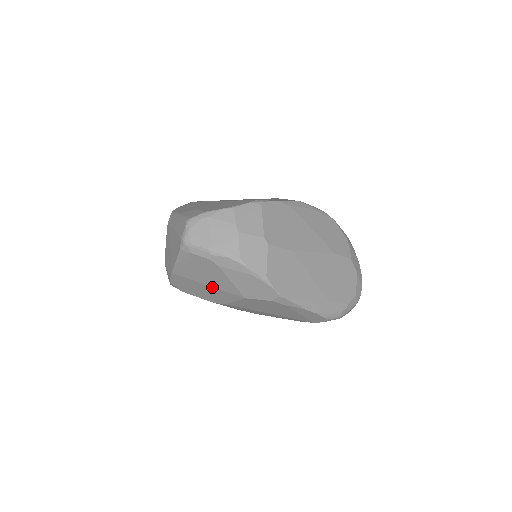
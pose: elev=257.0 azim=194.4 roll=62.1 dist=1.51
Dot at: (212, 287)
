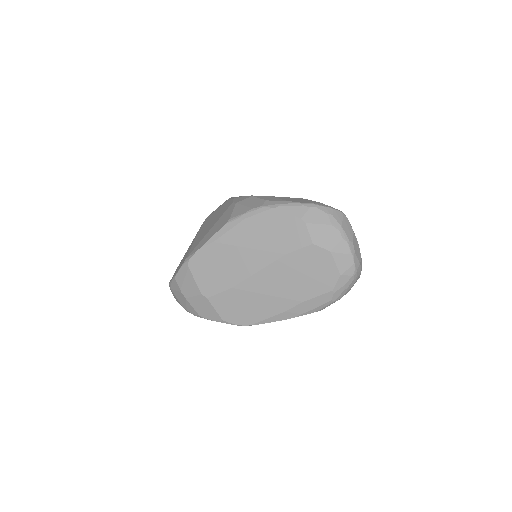
Dot at: occluded
